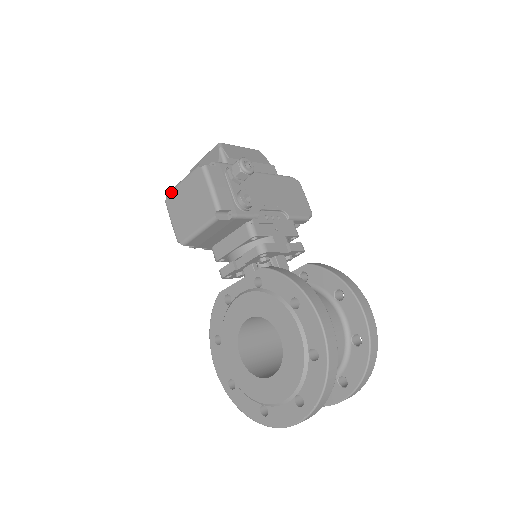
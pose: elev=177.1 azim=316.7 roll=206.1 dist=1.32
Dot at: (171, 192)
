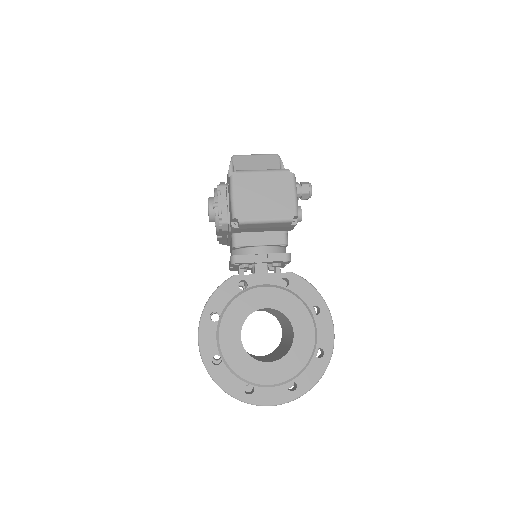
Dot at: (245, 172)
